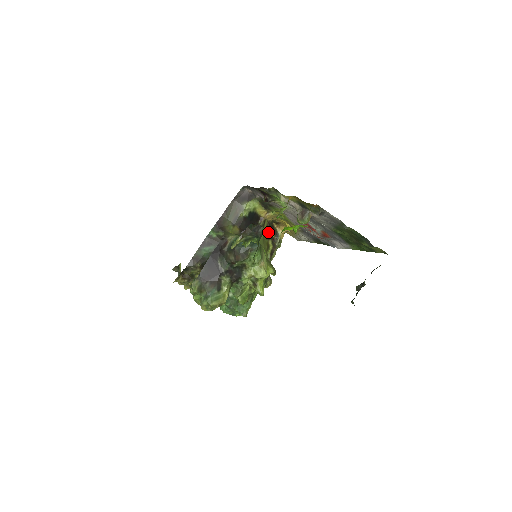
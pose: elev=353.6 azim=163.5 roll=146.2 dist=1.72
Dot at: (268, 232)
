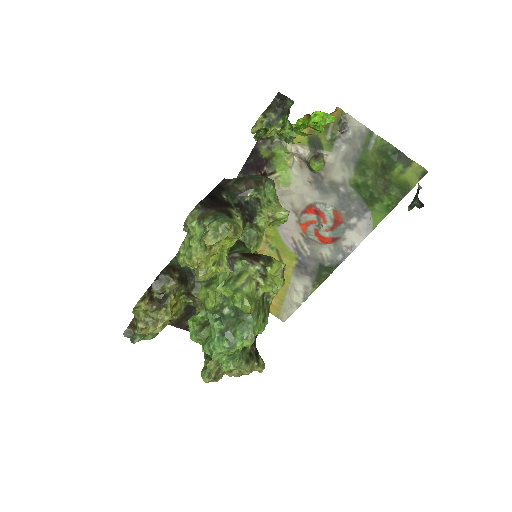
Dot at: occluded
